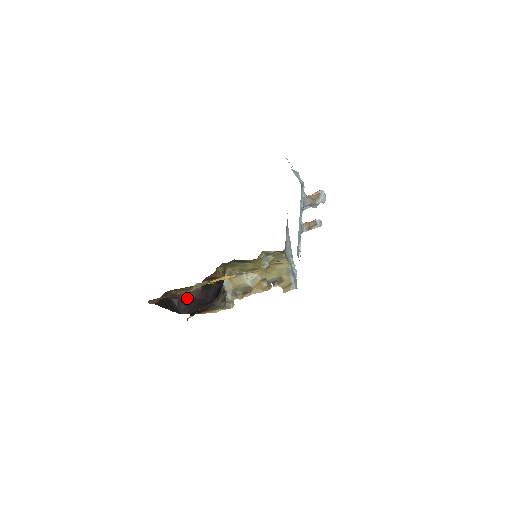
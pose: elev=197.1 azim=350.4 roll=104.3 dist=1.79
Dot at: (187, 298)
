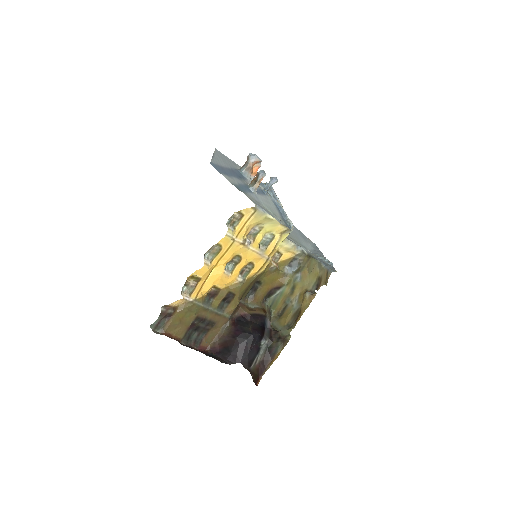
Dot at: (226, 344)
